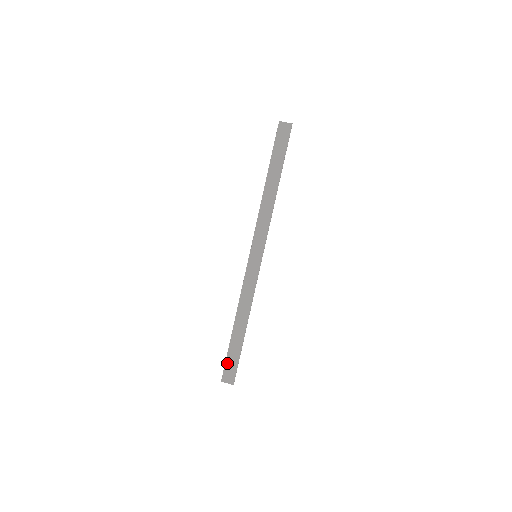
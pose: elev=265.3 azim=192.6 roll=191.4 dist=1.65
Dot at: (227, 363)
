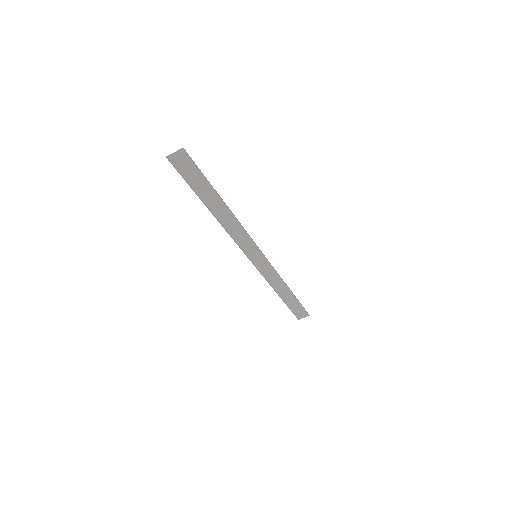
Dot at: (294, 312)
